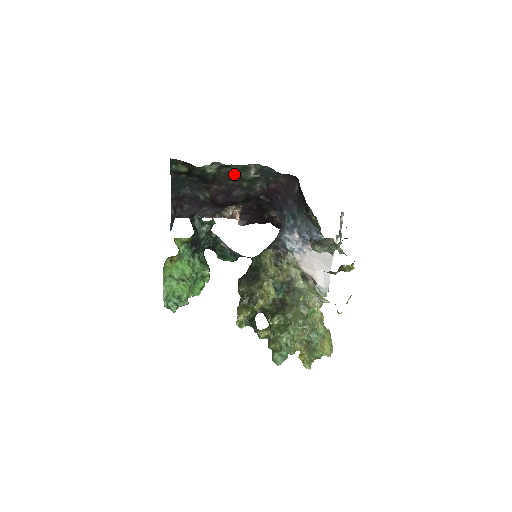
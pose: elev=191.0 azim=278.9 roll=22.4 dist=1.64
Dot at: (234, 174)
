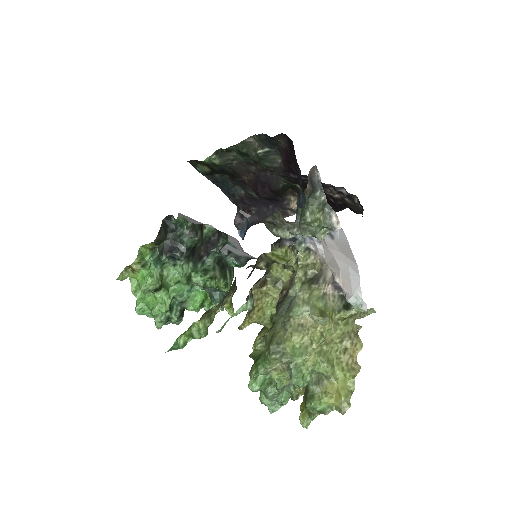
Dot at: (244, 157)
